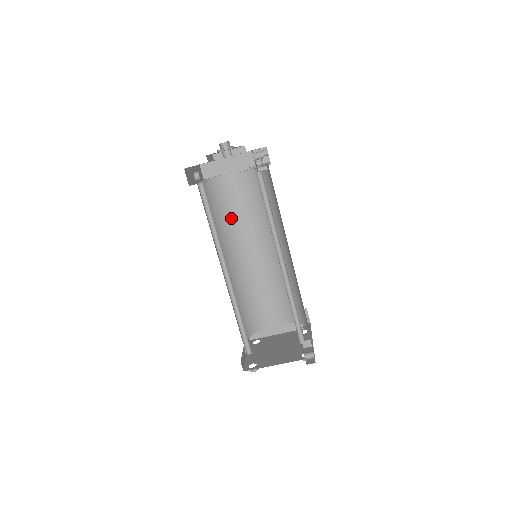
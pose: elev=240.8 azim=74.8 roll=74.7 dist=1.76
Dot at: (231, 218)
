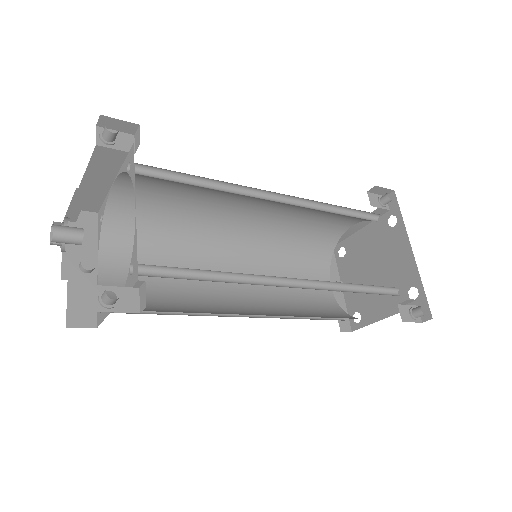
Dot at: (180, 217)
